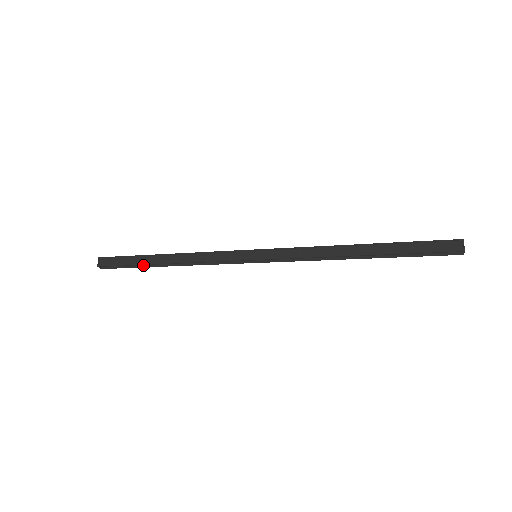
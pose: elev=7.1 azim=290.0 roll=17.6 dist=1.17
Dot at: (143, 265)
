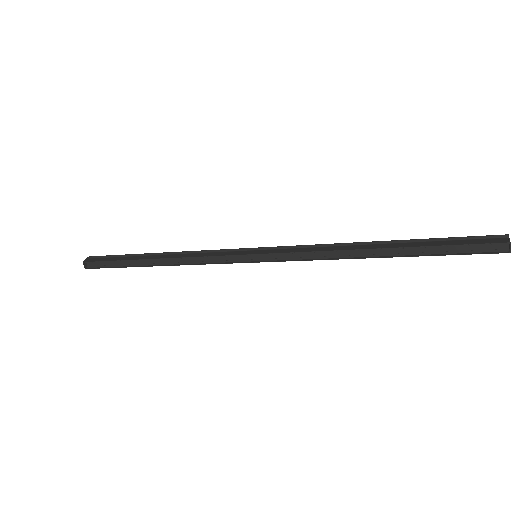
Dot at: (130, 266)
